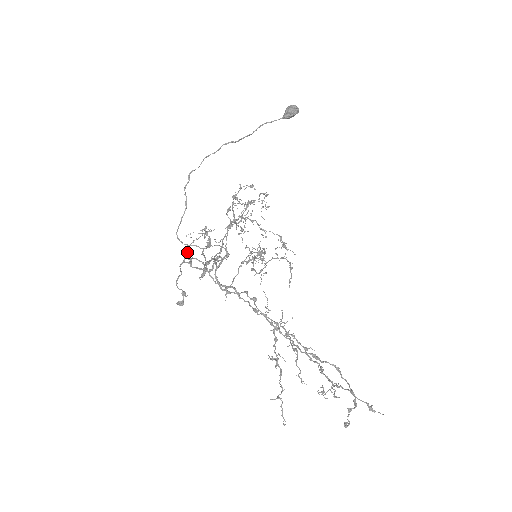
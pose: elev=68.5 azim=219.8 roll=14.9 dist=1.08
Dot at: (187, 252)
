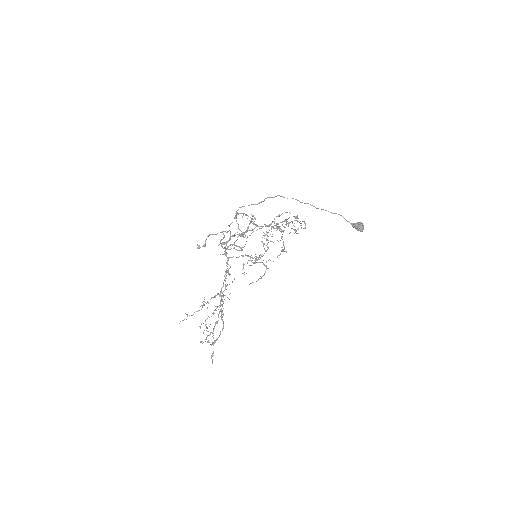
Dot at: occluded
